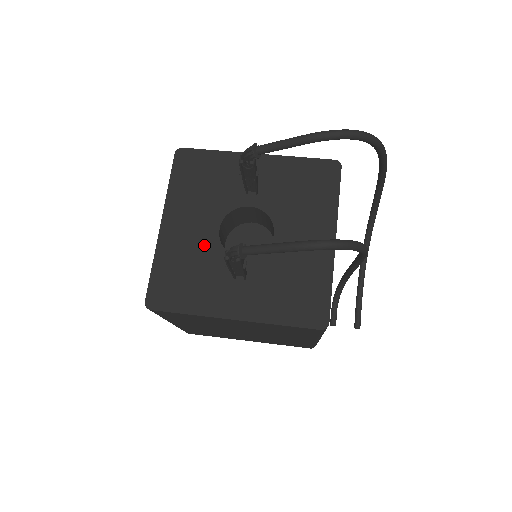
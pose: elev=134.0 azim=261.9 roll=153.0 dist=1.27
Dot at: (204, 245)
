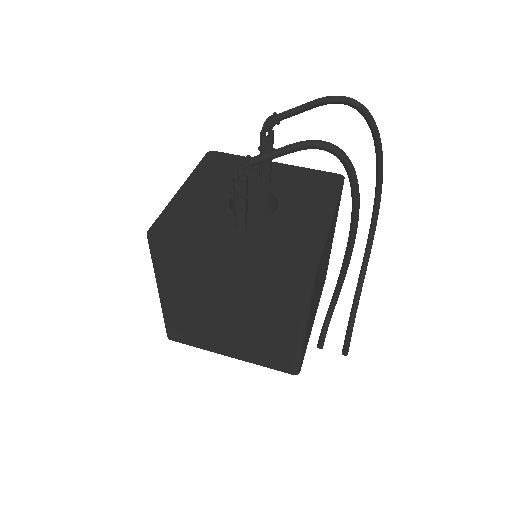
Dot at: (214, 205)
